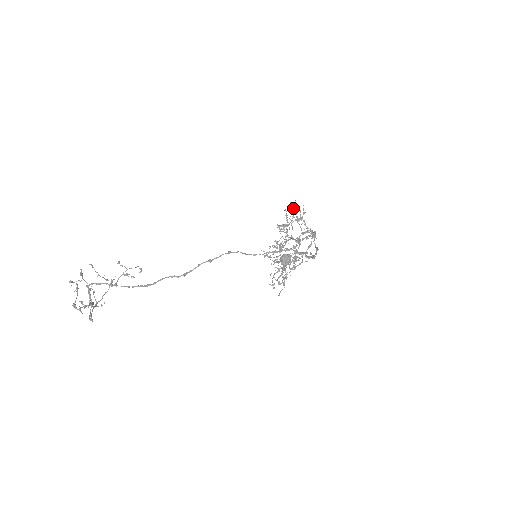
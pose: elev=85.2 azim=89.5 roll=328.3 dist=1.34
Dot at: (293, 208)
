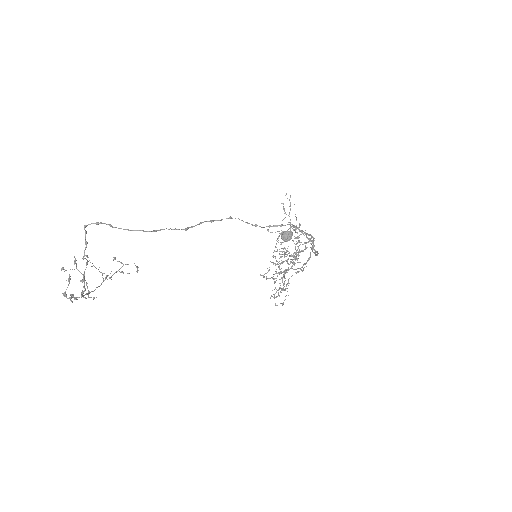
Dot at: (289, 199)
